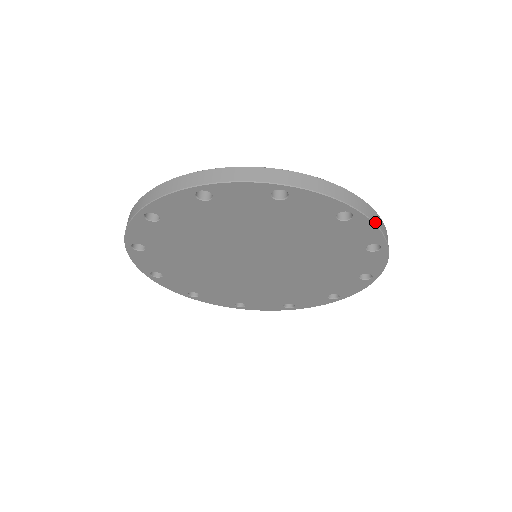
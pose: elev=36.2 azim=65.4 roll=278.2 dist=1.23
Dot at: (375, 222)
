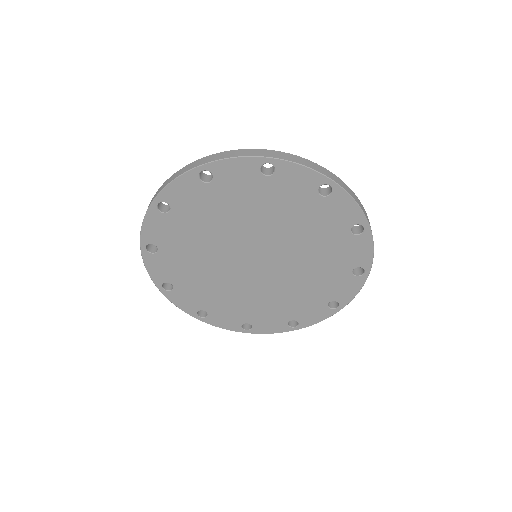
Dot at: (353, 197)
